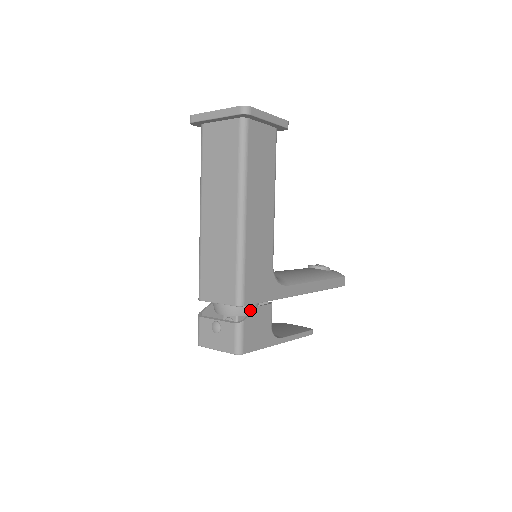
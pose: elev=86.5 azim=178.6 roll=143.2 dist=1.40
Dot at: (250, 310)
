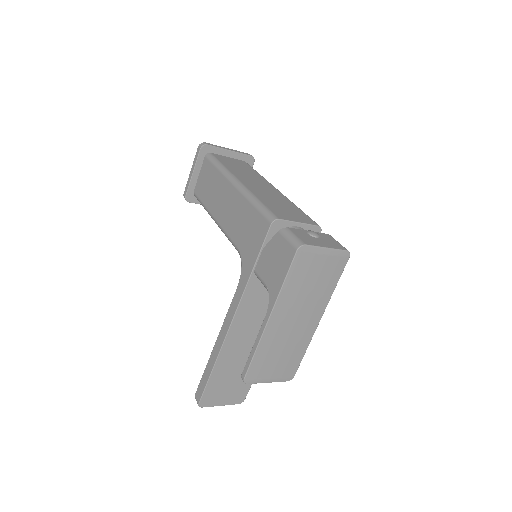
Dot at: occluded
